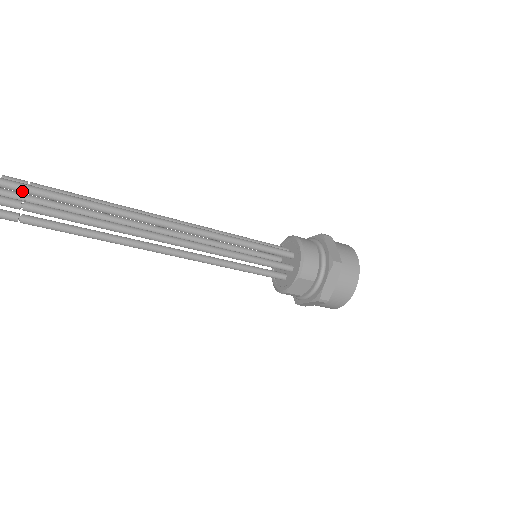
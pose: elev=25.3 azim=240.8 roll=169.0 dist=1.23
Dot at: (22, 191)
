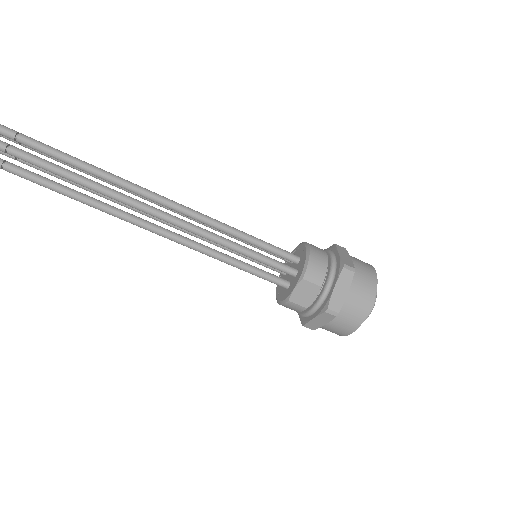
Dot at: (12, 137)
